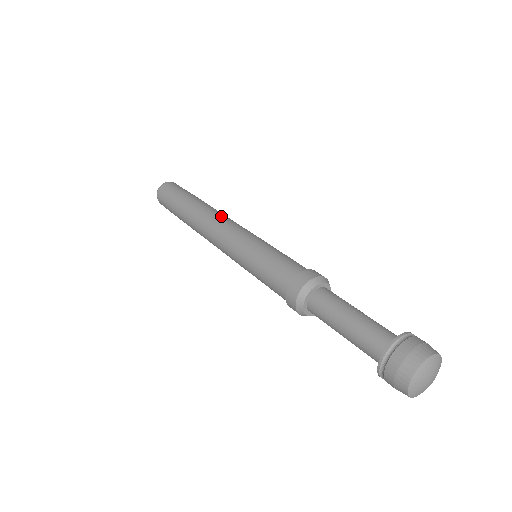
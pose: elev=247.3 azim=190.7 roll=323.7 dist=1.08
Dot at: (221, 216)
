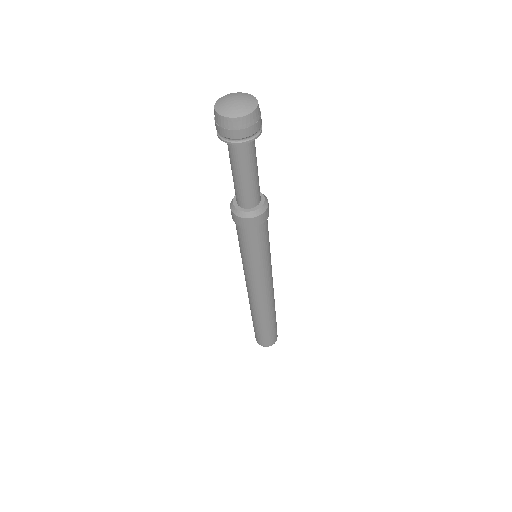
Dot at: occluded
